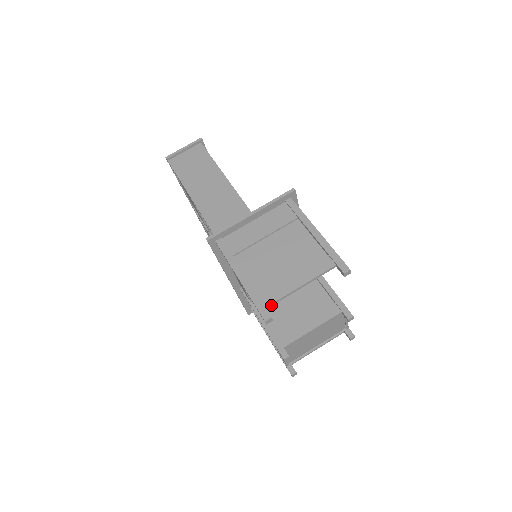
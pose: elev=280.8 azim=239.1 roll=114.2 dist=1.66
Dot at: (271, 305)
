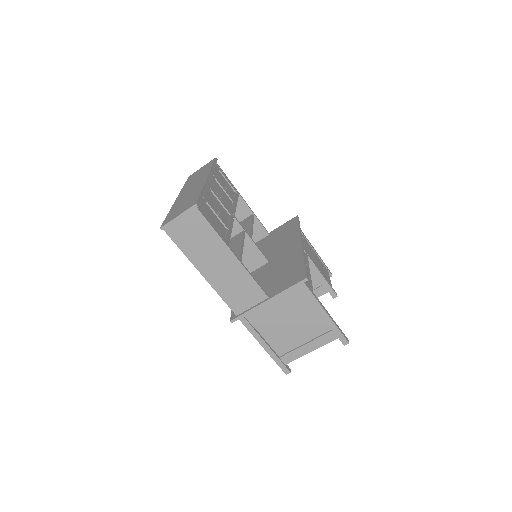
Dot at: (289, 362)
